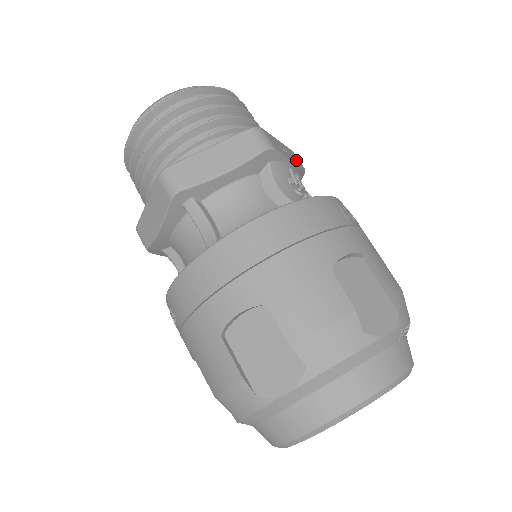
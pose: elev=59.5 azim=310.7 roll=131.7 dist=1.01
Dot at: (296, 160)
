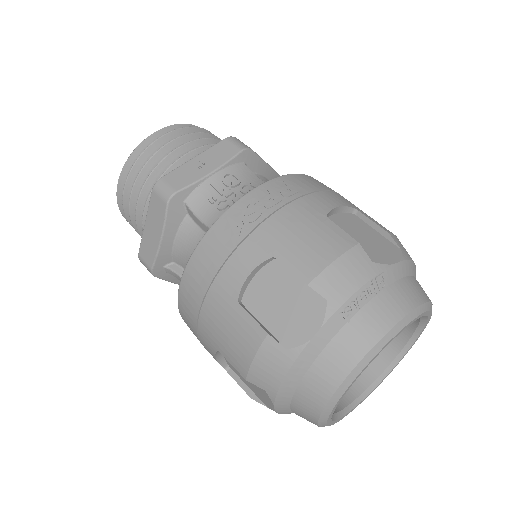
Dot at: (224, 154)
